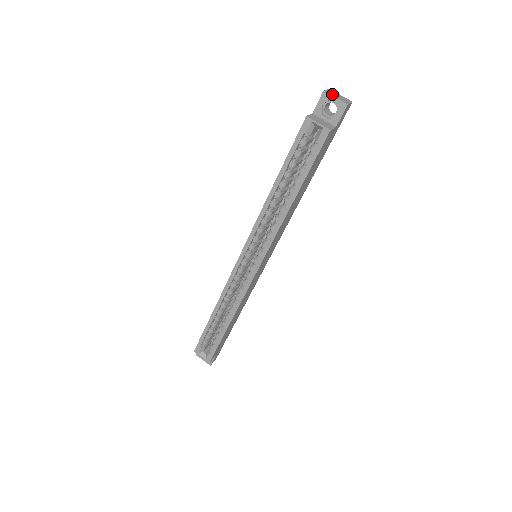
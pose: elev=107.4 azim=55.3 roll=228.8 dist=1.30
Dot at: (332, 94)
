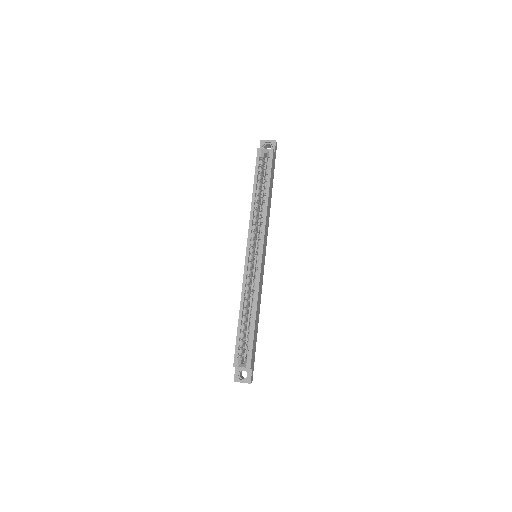
Dot at: (265, 141)
